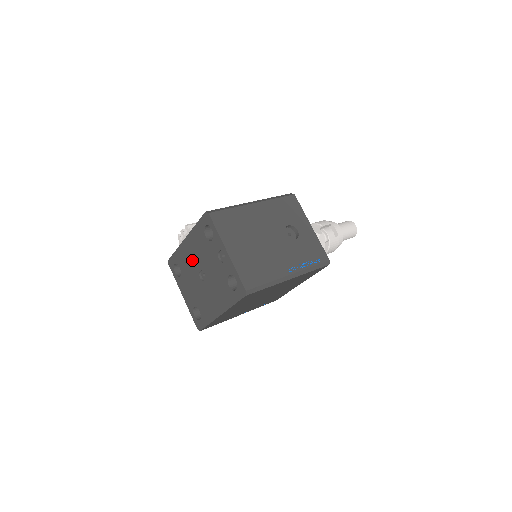
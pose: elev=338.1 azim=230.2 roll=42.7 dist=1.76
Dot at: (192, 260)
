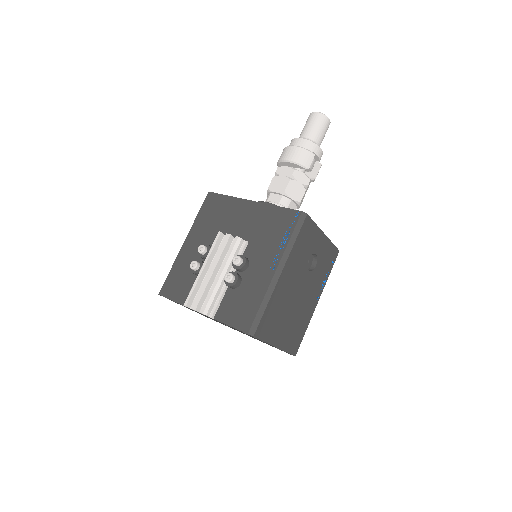
Dot at: occluded
